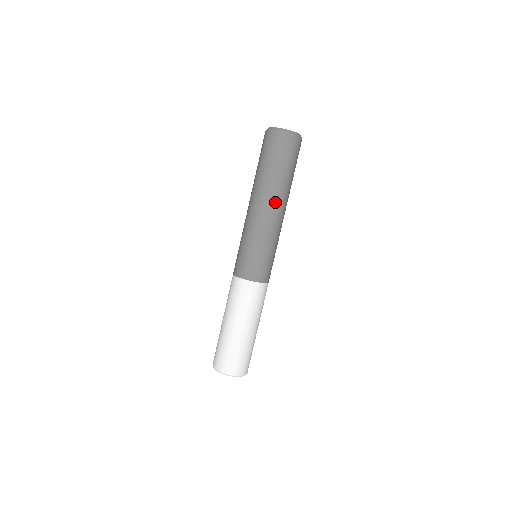
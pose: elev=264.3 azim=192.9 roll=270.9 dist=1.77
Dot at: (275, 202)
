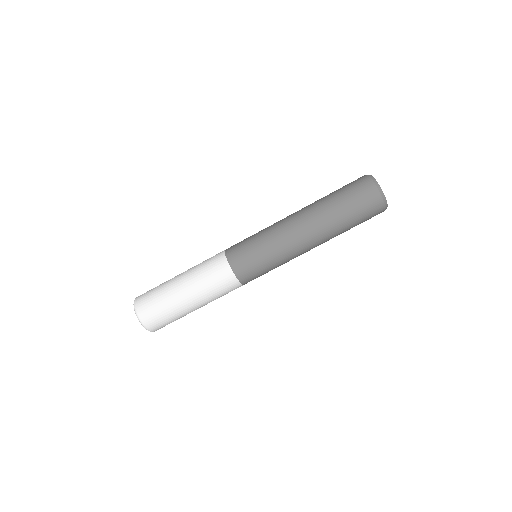
Dot at: (317, 238)
